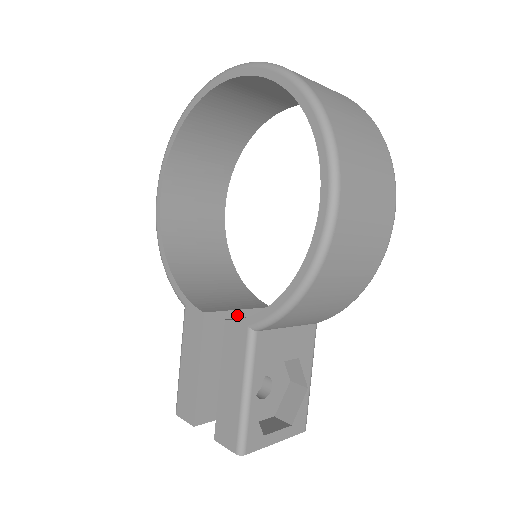
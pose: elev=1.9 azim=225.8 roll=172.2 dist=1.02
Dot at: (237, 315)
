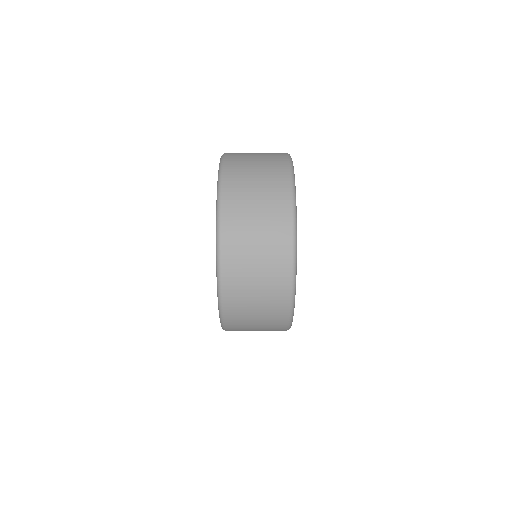
Dot at: occluded
